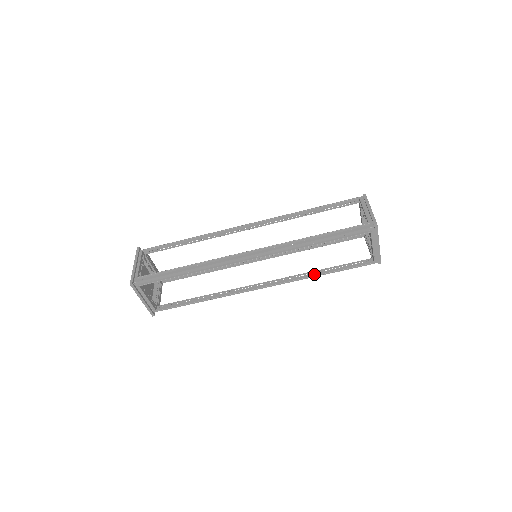
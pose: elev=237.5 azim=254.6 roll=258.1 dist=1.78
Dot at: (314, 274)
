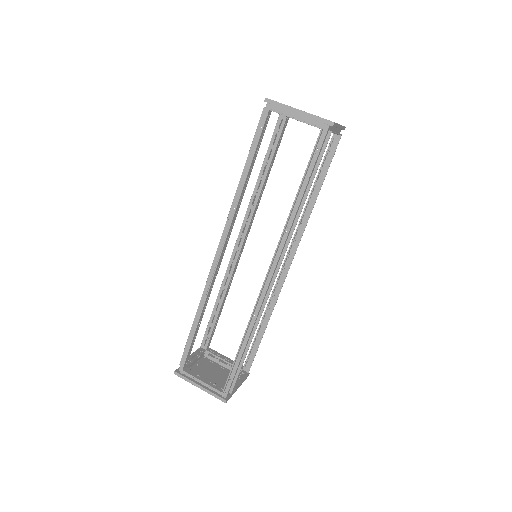
Dot at: (291, 208)
